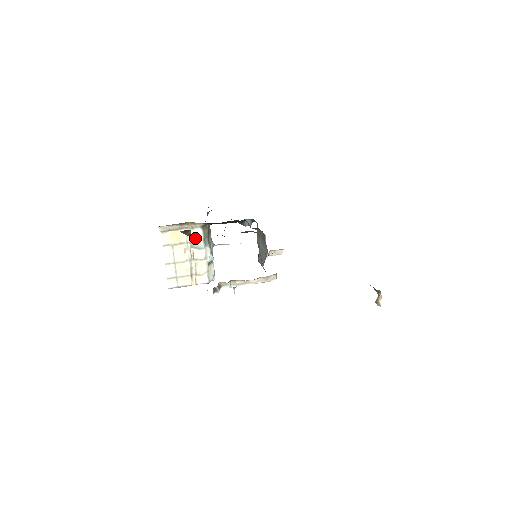
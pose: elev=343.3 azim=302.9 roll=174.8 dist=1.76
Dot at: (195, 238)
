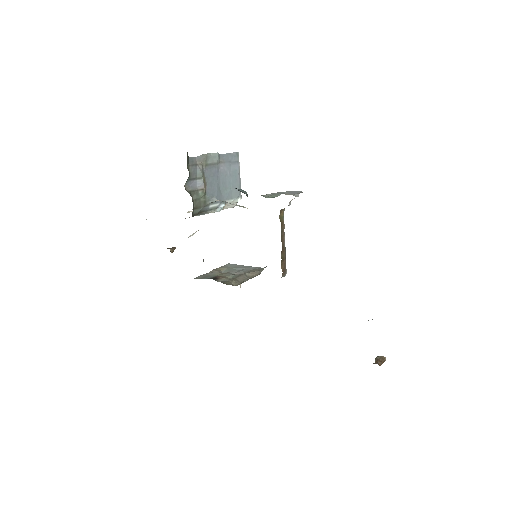
Dot at: occluded
